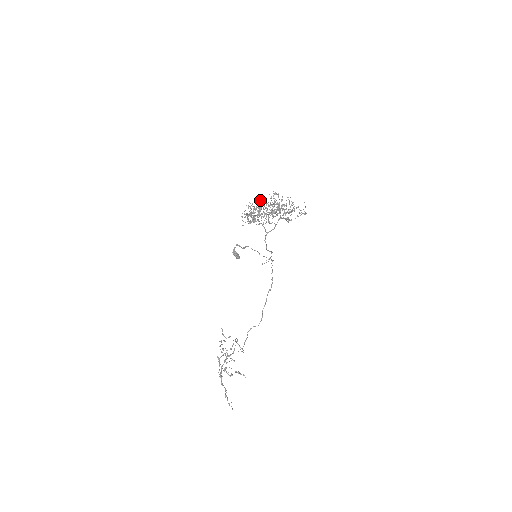
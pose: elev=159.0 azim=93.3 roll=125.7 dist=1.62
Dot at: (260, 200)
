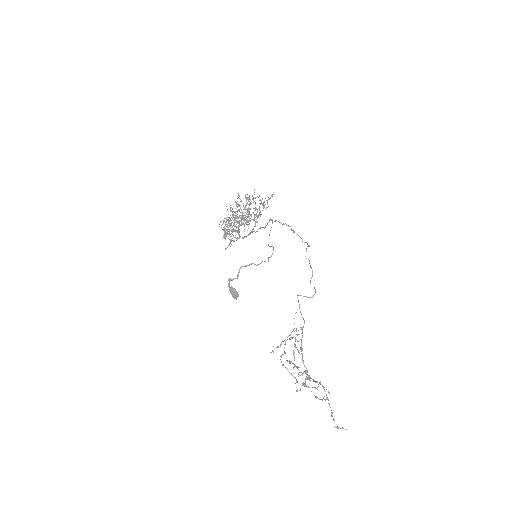
Dot at: occluded
